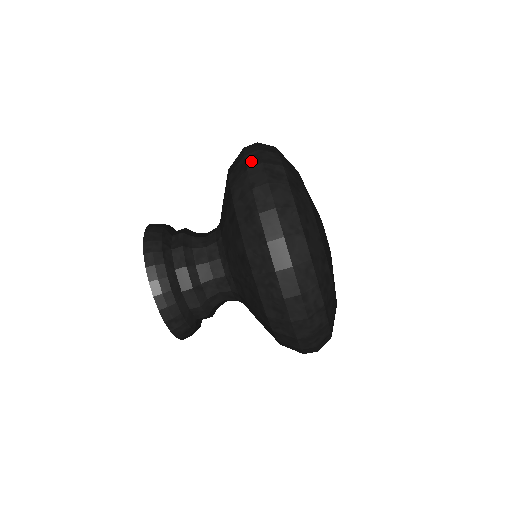
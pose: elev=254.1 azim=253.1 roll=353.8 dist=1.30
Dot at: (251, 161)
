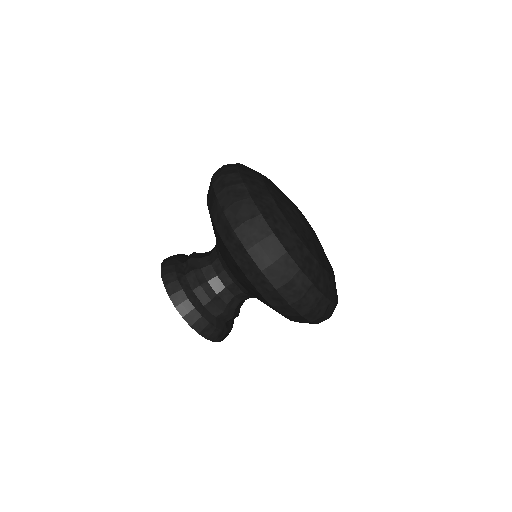
Dot at: (218, 188)
